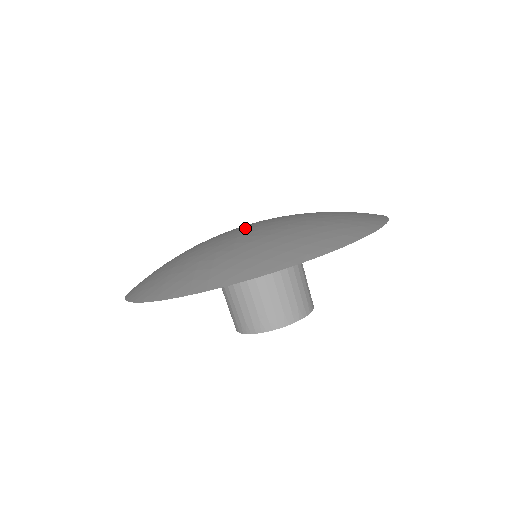
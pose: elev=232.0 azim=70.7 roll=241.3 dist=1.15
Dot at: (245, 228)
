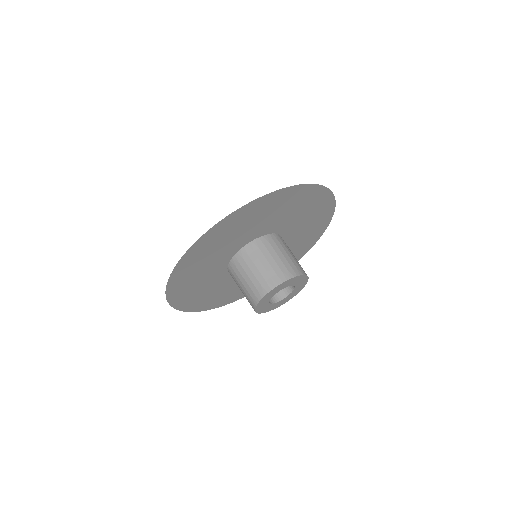
Dot at: occluded
